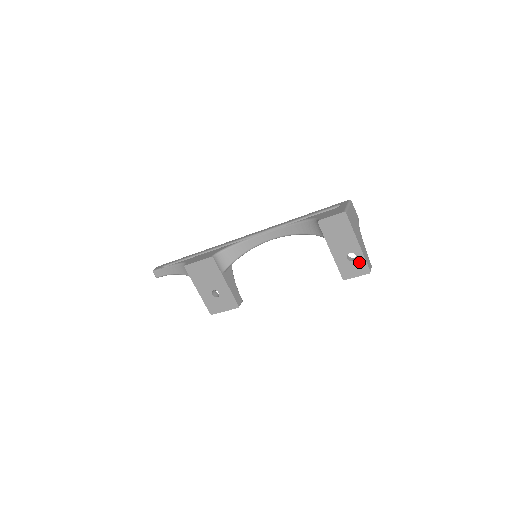
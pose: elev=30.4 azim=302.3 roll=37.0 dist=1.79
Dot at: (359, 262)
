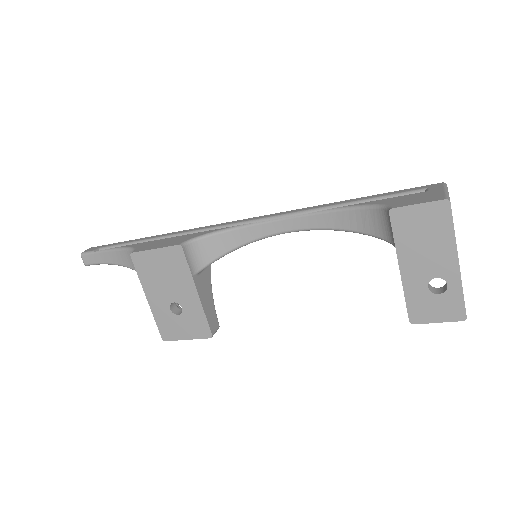
Dot at: (449, 297)
